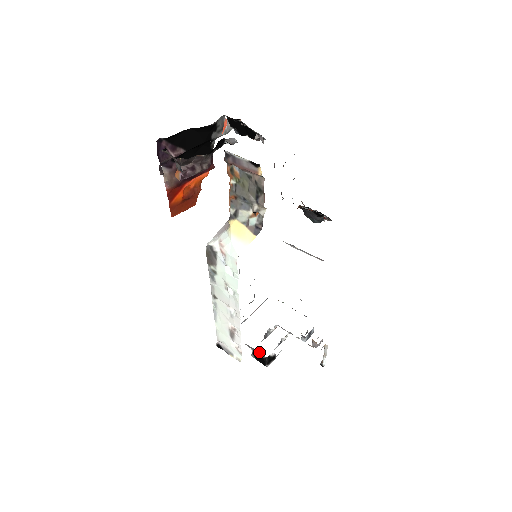
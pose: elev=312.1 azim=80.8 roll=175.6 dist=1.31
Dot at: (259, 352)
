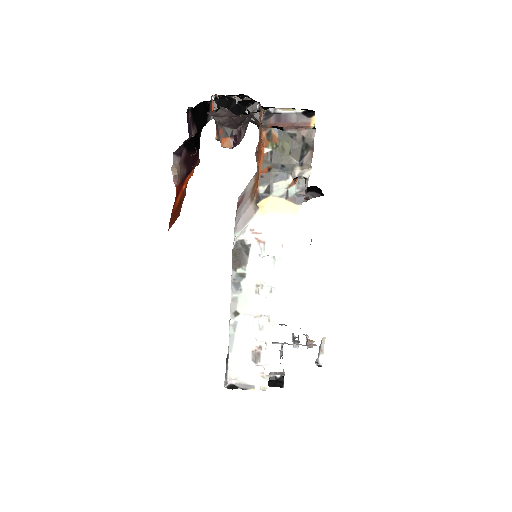
Dot at: occluded
